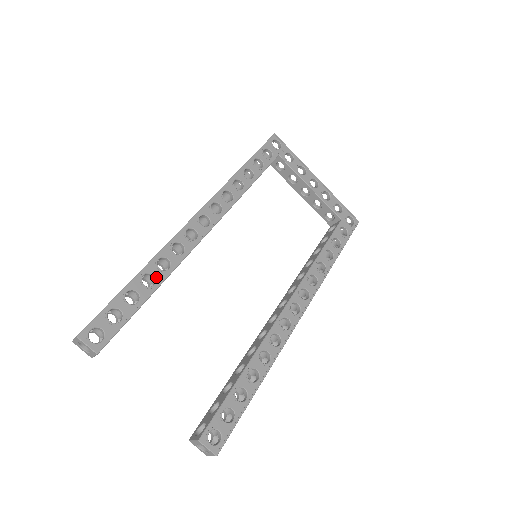
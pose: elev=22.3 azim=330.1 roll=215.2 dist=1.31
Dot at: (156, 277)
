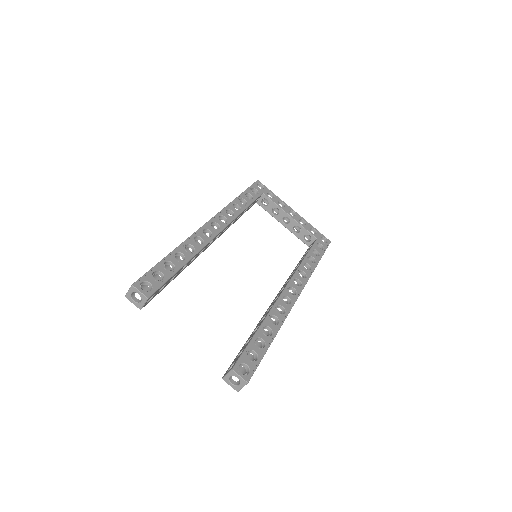
Dot at: (185, 256)
